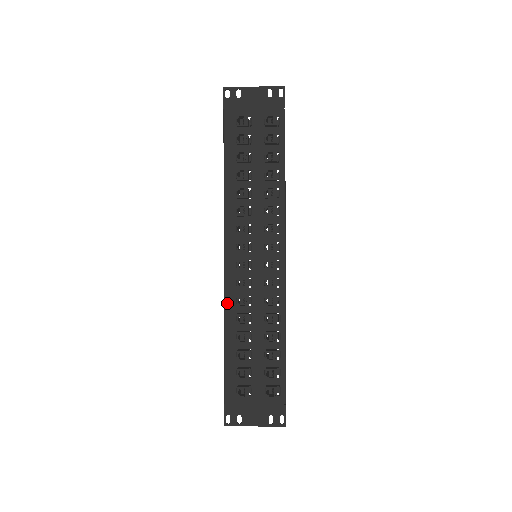
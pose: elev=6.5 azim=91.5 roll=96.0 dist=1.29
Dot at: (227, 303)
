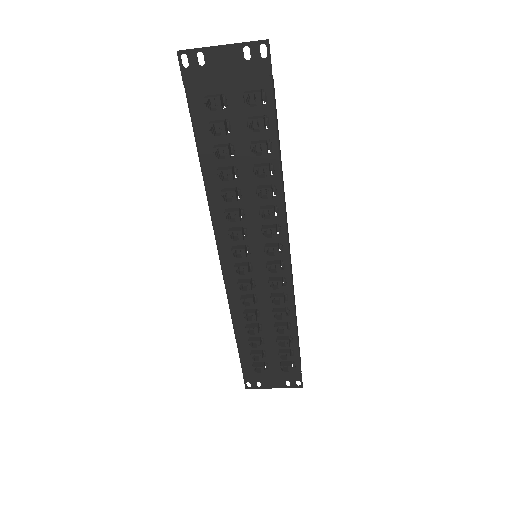
Dot at: (231, 302)
